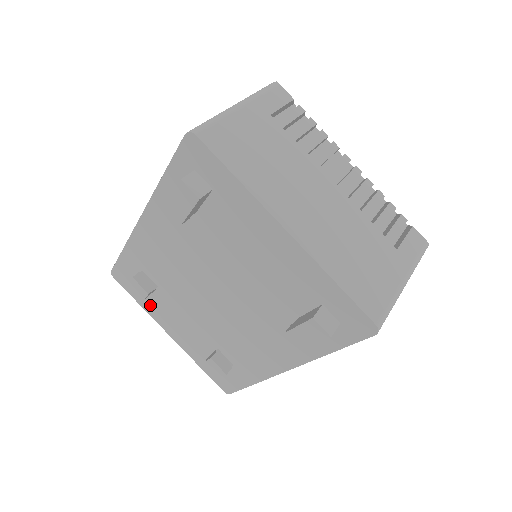
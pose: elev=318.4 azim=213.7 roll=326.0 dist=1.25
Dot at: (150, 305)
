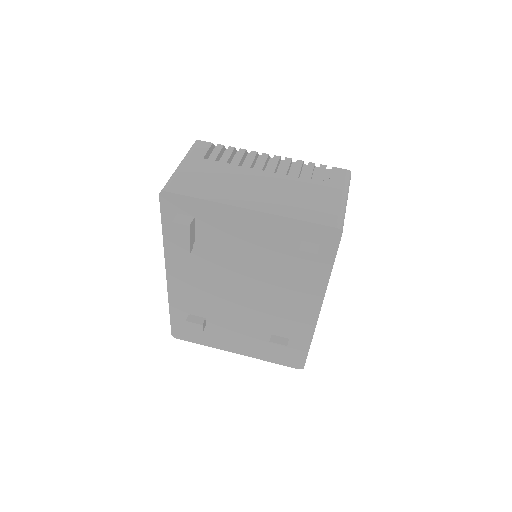
Dot at: (210, 339)
